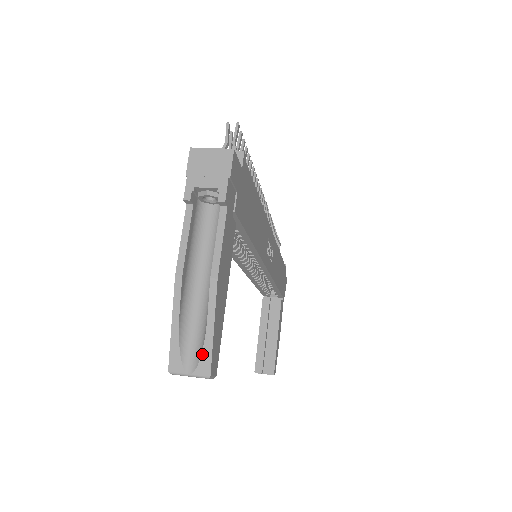
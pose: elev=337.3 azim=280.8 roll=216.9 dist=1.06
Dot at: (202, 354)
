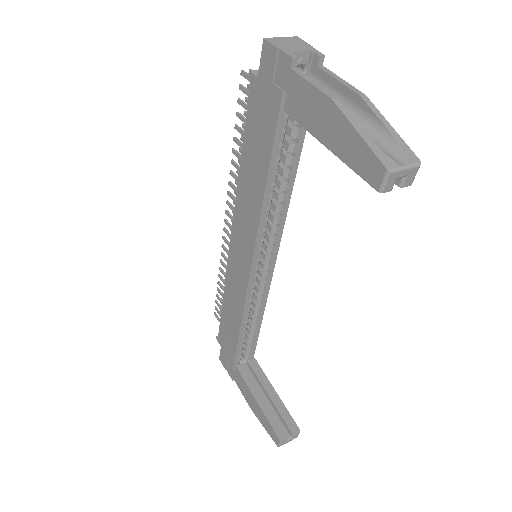
Dot at: (401, 147)
